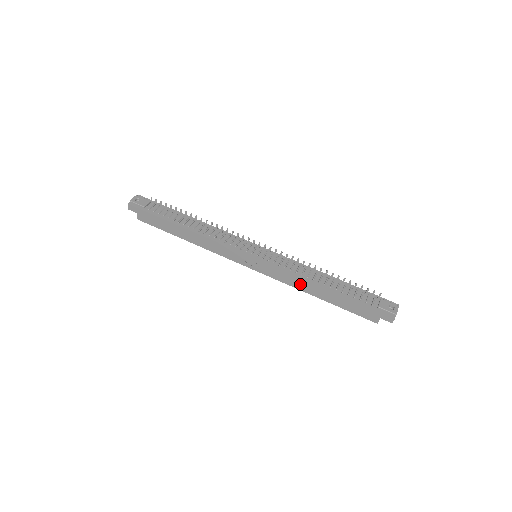
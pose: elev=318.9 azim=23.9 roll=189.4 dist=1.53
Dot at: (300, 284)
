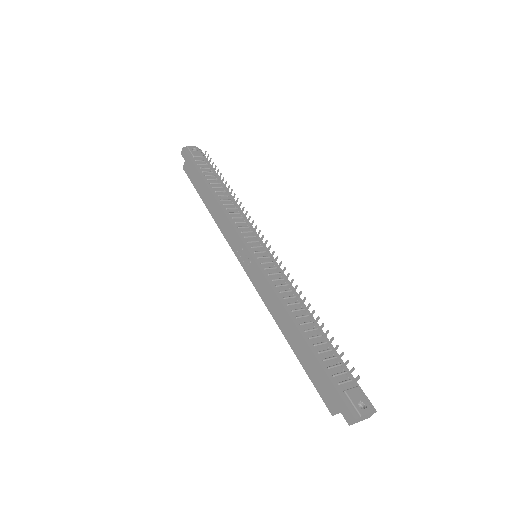
Dot at: (276, 308)
